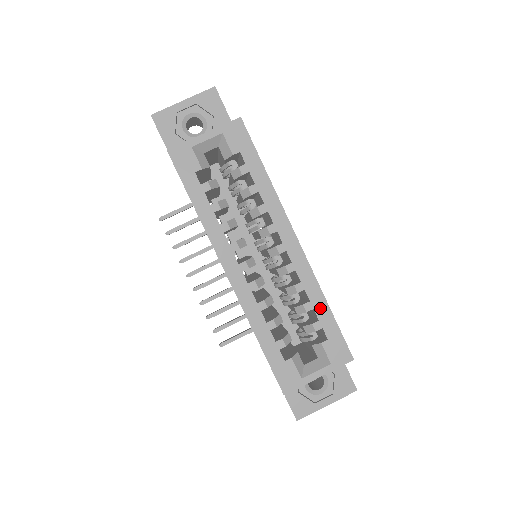
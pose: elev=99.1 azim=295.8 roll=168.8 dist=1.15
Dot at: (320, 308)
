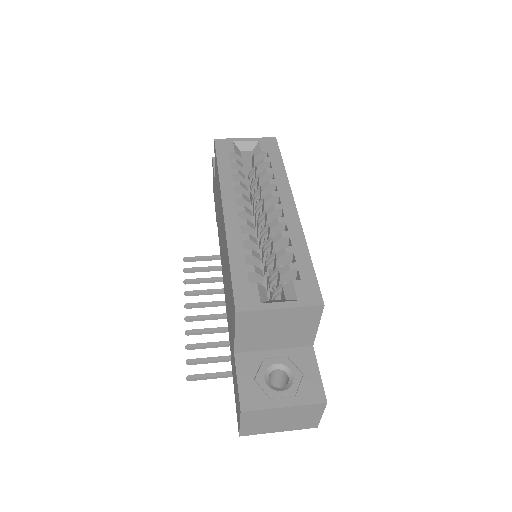
Dot at: (300, 254)
